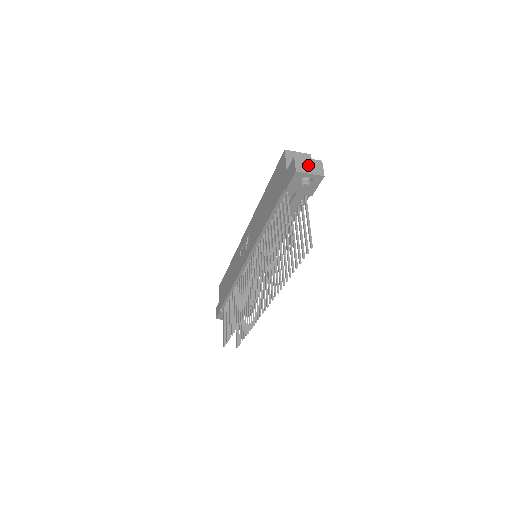
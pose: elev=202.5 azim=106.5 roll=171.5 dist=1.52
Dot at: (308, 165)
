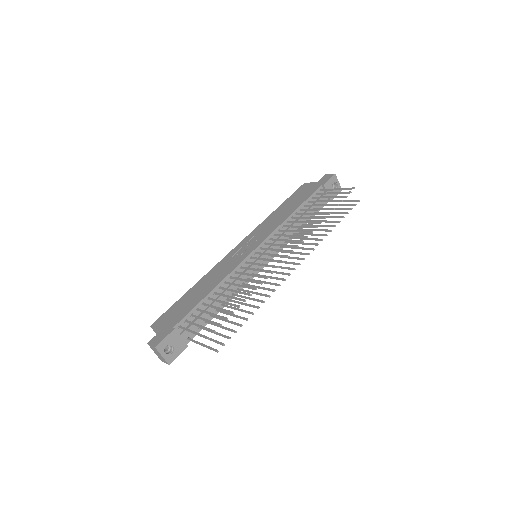
Dot at: occluded
